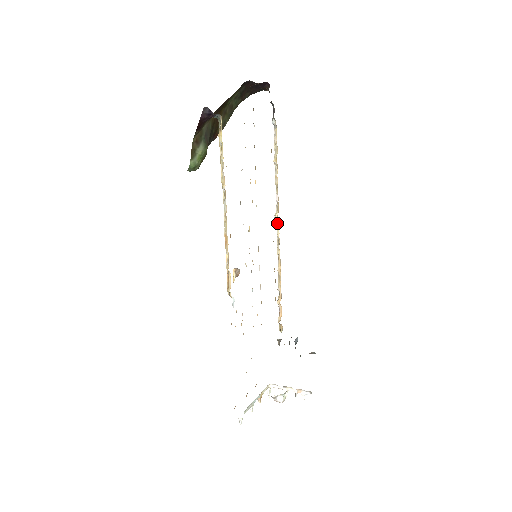
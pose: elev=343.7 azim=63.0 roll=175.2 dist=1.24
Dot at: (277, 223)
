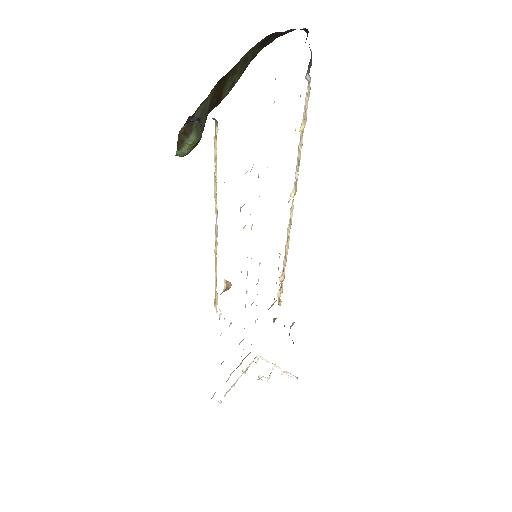
Dot at: (292, 202)
